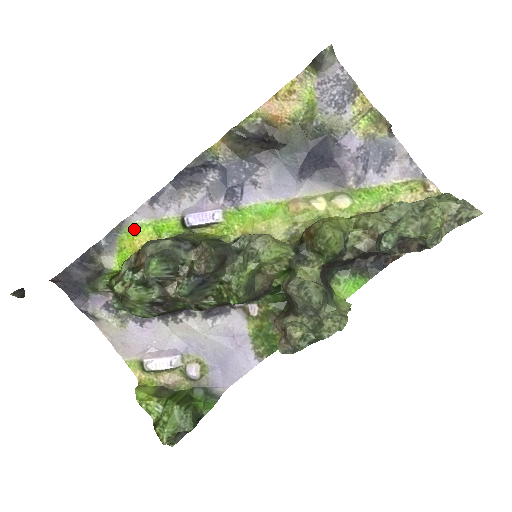
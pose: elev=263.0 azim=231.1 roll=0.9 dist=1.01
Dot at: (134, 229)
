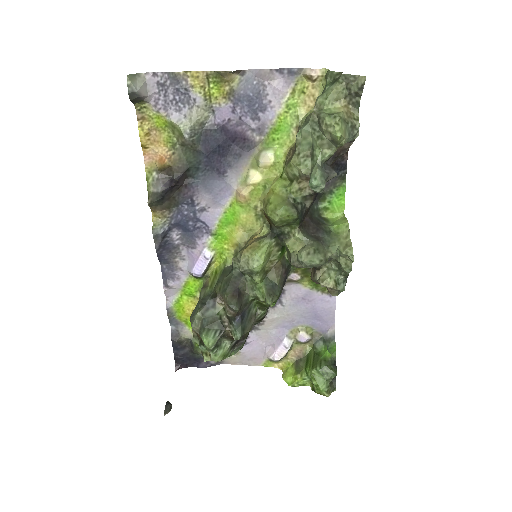
Dot at: (178, 306)
